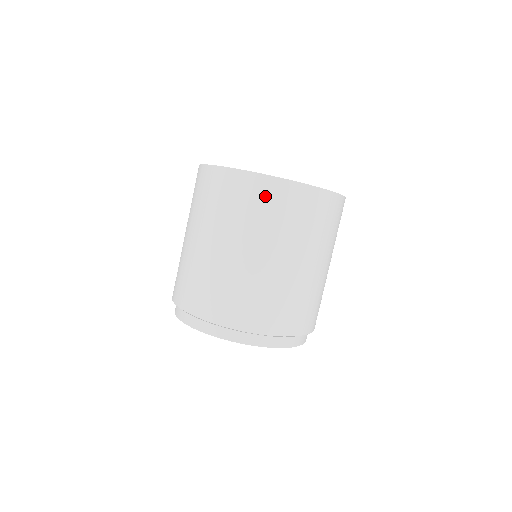
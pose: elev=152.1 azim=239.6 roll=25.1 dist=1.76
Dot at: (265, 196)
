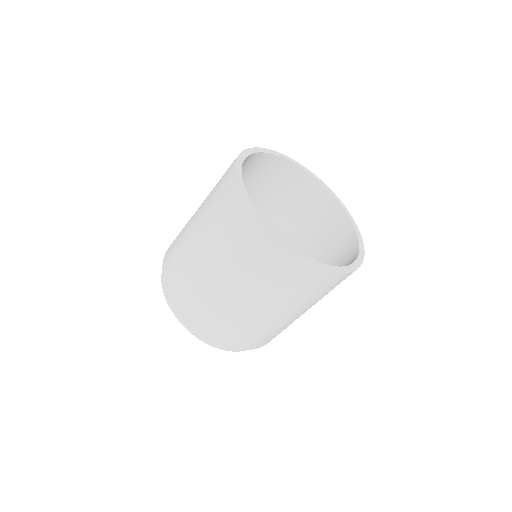
Dot at: (234, 215)
